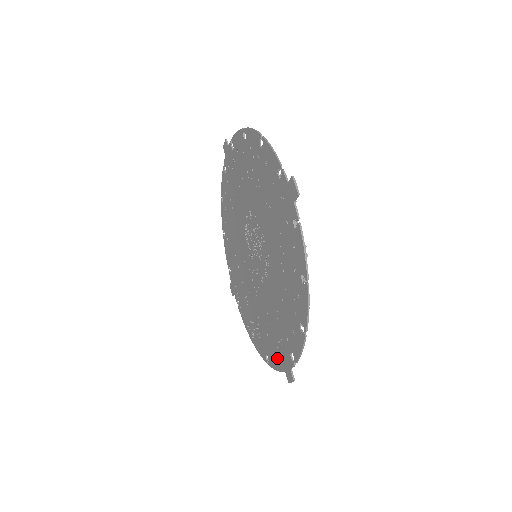
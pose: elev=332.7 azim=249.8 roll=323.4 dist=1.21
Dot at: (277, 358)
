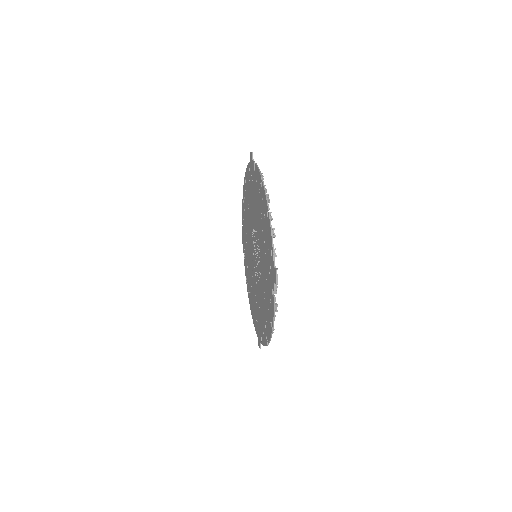
Dot at: (256, 324)
